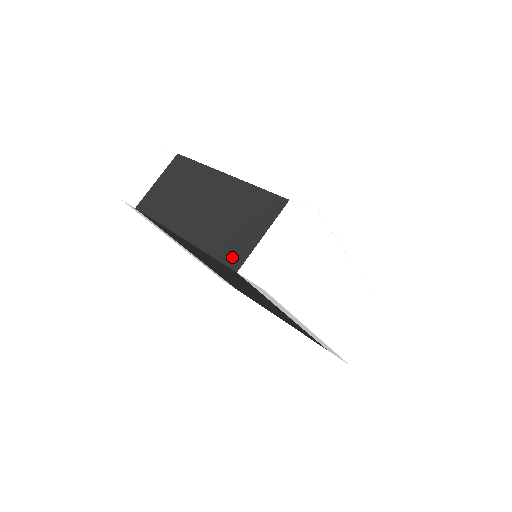
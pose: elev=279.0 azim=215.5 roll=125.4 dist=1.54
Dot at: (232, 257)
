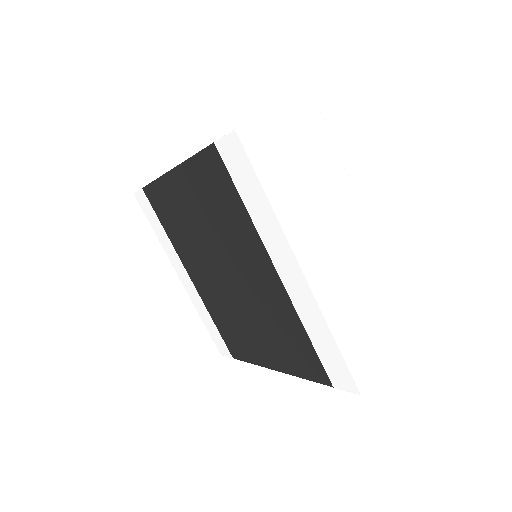
Dot at: occluded
